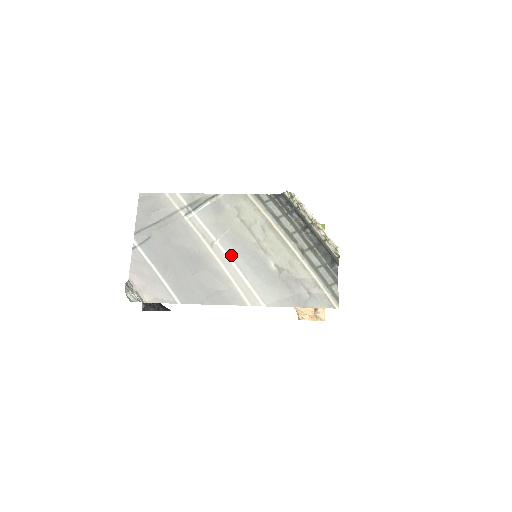
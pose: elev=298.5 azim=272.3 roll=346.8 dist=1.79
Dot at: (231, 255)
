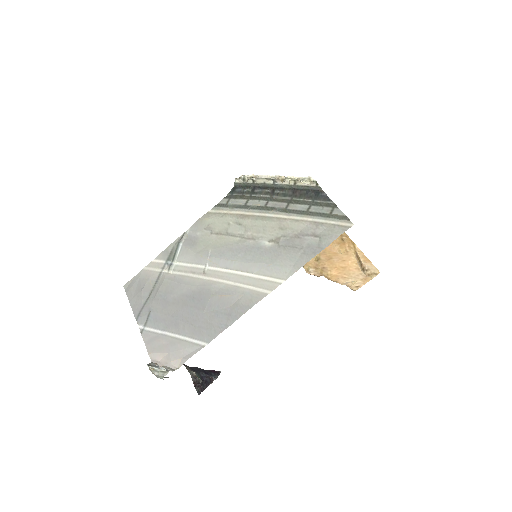
Dot at: (226, 267)
